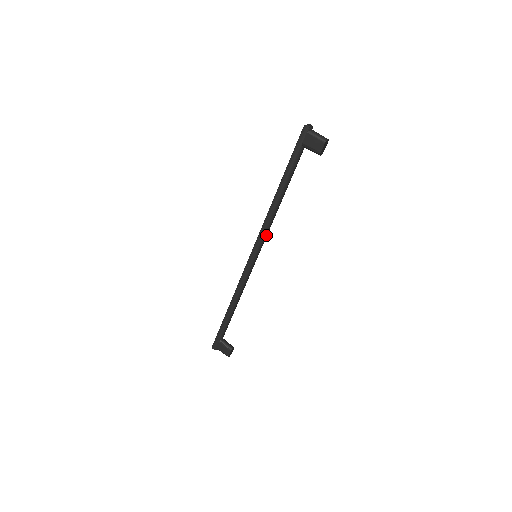
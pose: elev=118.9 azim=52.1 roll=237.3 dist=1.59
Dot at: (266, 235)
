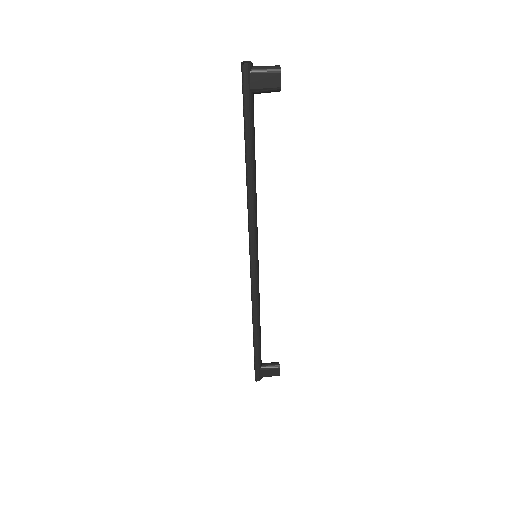
Dot at: occluded
